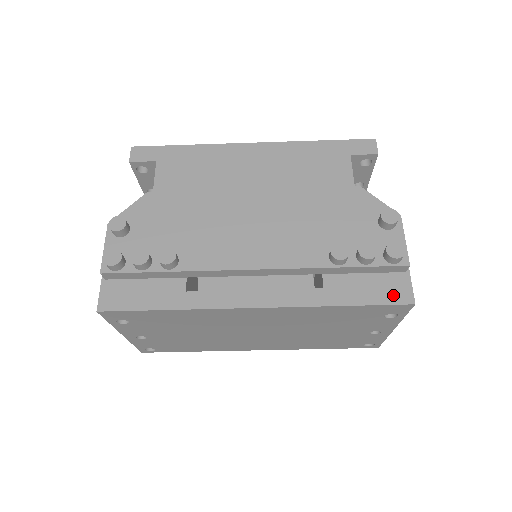
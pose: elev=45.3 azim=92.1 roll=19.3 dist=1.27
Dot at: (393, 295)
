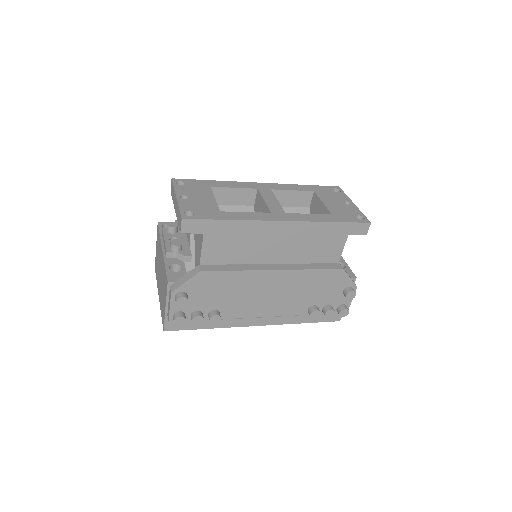
Dot at: (332, 318)
